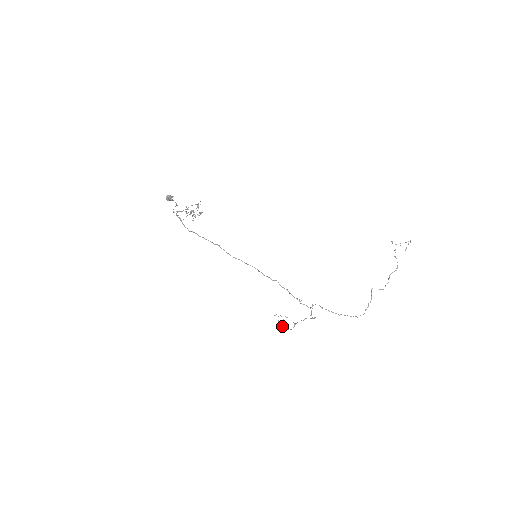
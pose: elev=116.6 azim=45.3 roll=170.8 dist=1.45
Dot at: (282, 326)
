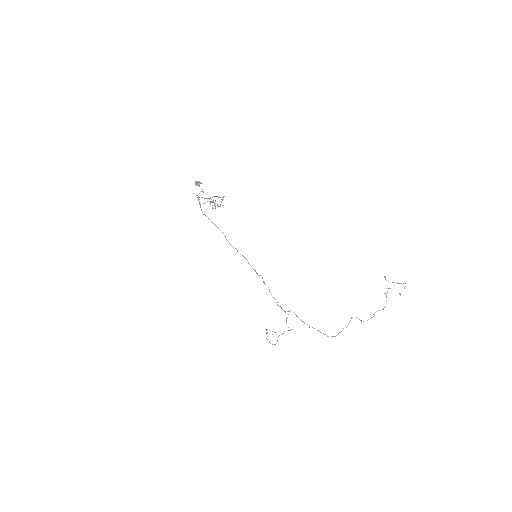
Dot at: occluded
